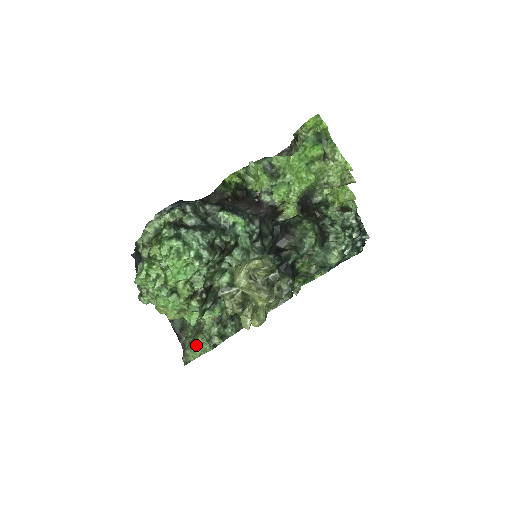
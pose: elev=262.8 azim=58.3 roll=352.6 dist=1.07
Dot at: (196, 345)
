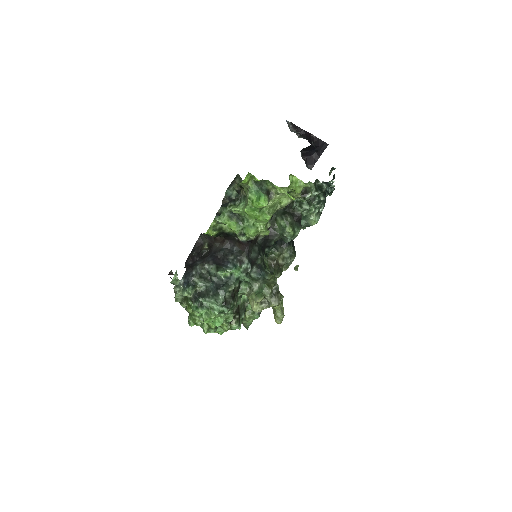
Dot at: (247, 320)
